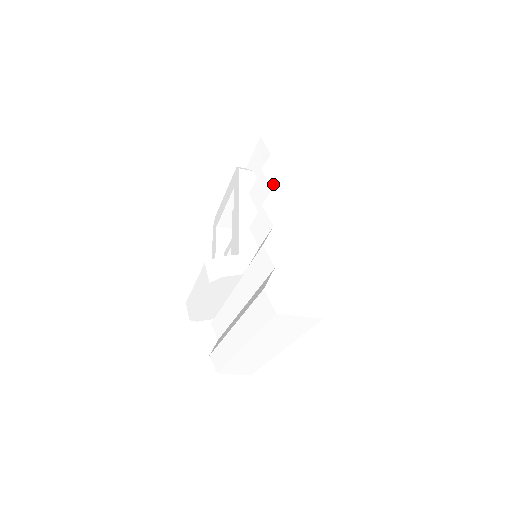
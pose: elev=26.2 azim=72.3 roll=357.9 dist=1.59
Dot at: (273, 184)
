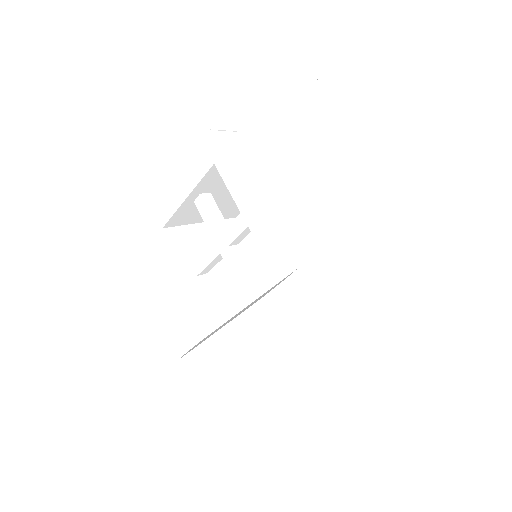
Dot at: (319, 146)
